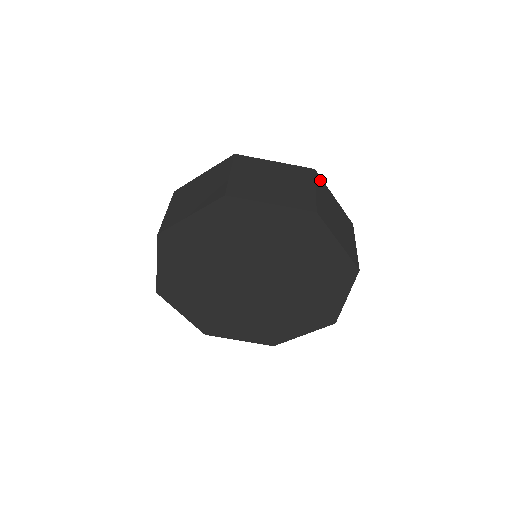
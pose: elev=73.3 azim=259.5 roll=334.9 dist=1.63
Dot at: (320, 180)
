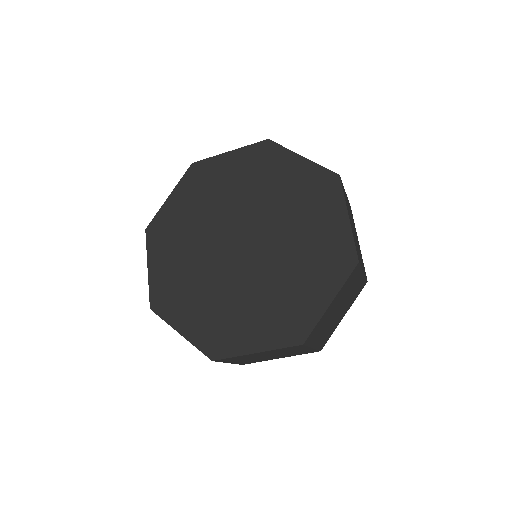
Dot at: occluded
